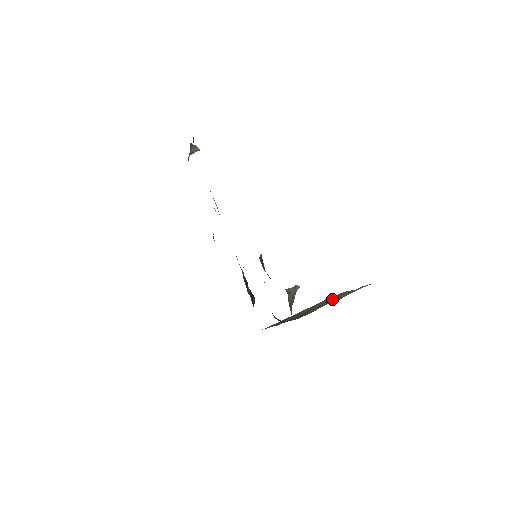
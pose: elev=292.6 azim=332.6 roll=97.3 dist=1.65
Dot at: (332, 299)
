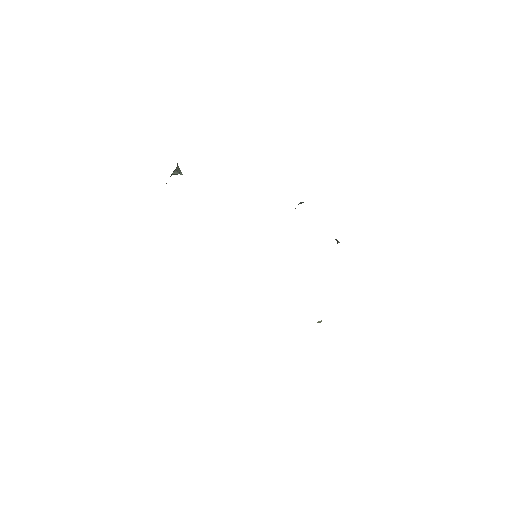
Dot at: occluded
